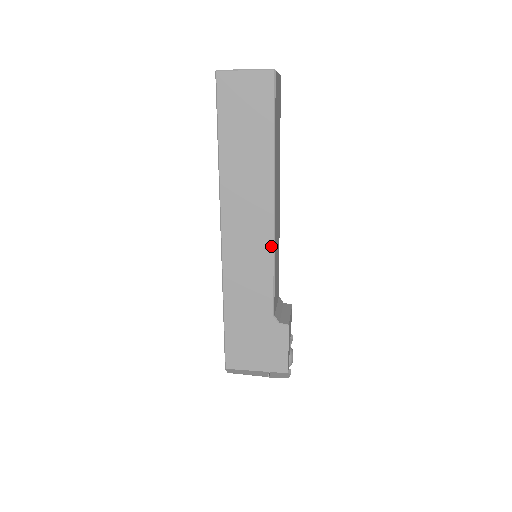
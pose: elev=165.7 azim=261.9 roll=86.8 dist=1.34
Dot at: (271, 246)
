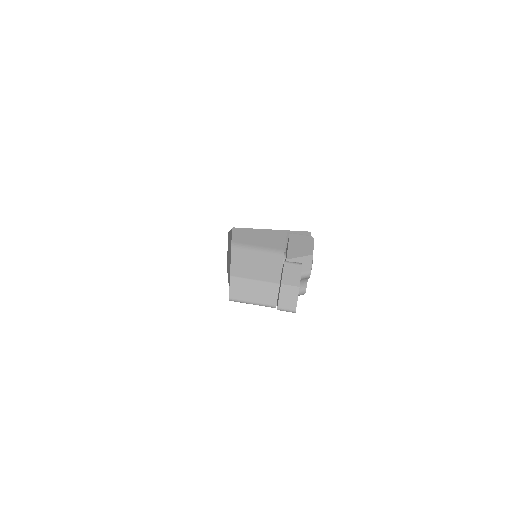
Dot at: occluded
